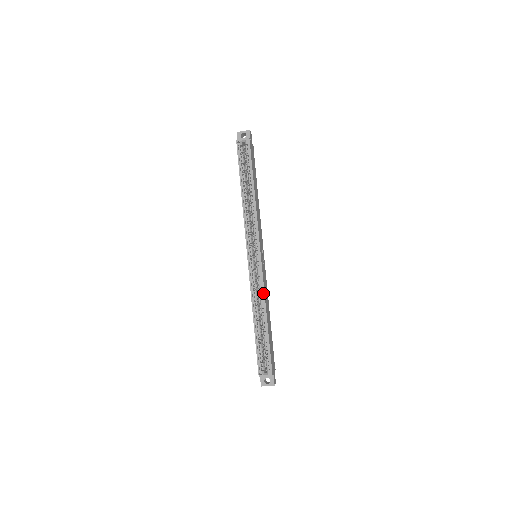
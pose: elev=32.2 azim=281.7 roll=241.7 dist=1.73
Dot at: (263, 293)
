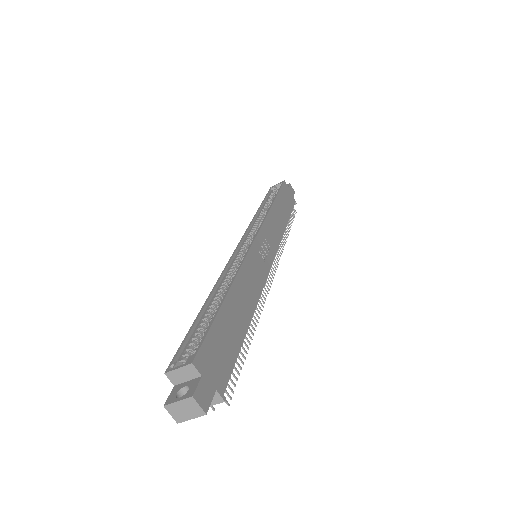
Dot at: (239, 266)
